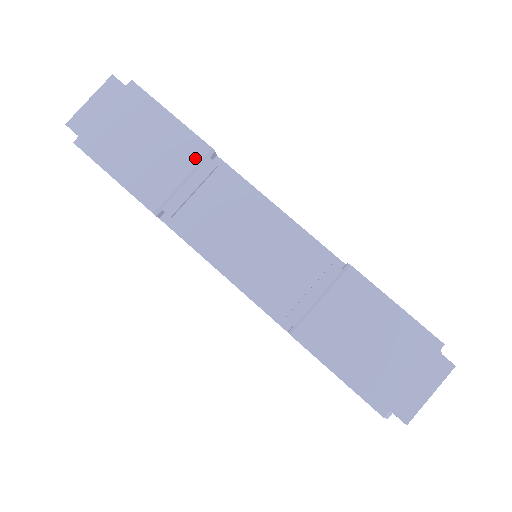
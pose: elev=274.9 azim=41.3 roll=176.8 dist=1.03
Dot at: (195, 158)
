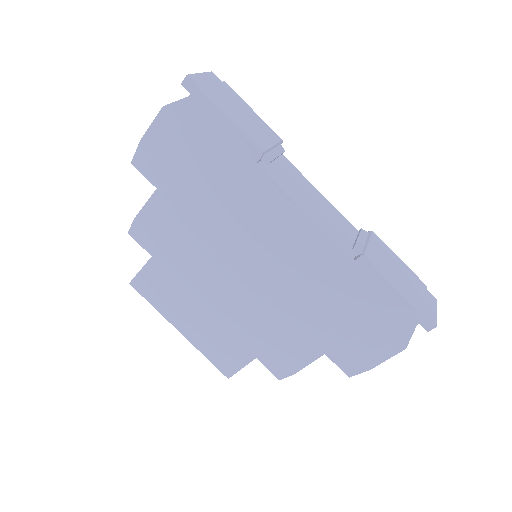
Dot at: (275, 139)
